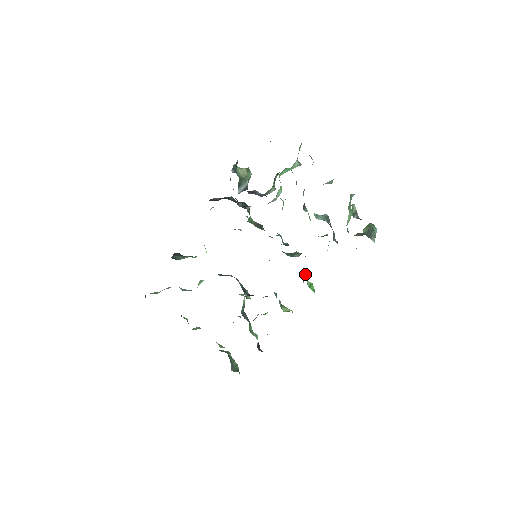
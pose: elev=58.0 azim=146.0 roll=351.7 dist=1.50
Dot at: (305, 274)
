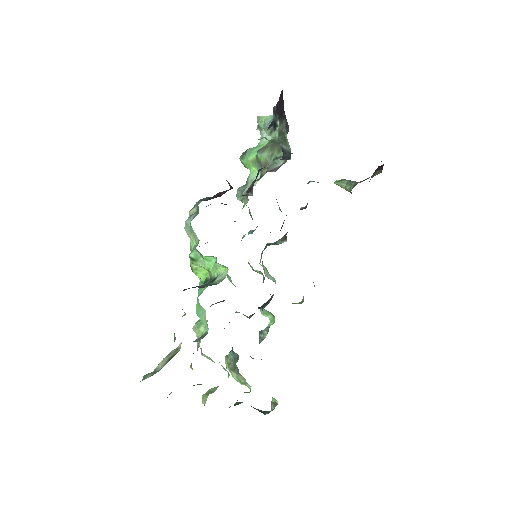
Dot at: occluded
